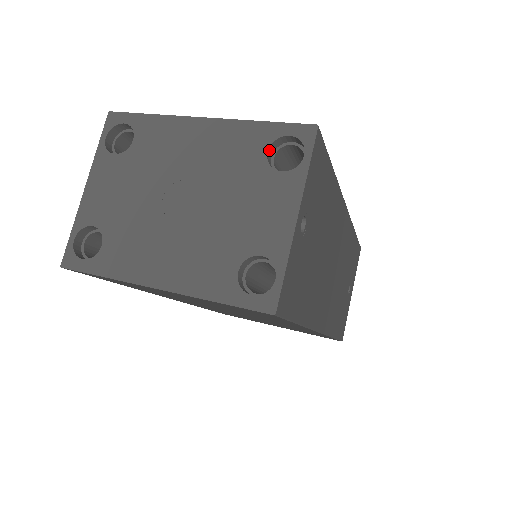
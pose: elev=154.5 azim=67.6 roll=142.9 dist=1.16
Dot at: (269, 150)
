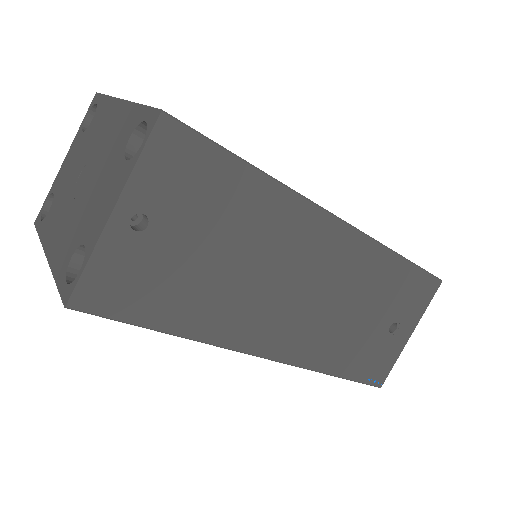
Dot at: (134, 136)
